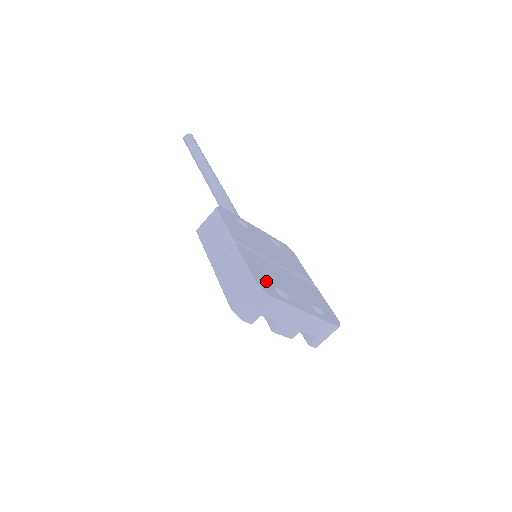
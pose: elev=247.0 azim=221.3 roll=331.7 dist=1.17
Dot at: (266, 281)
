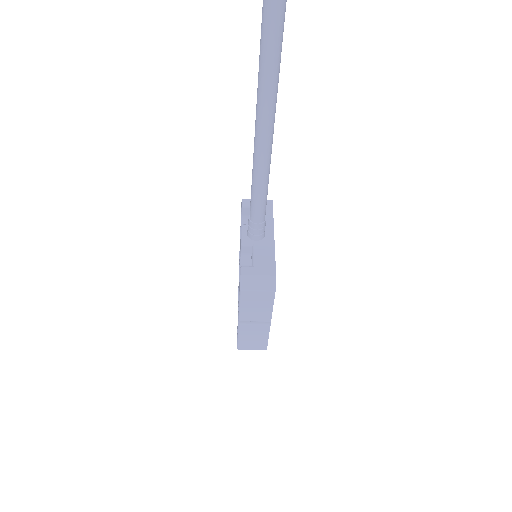
Dot at: occluded
